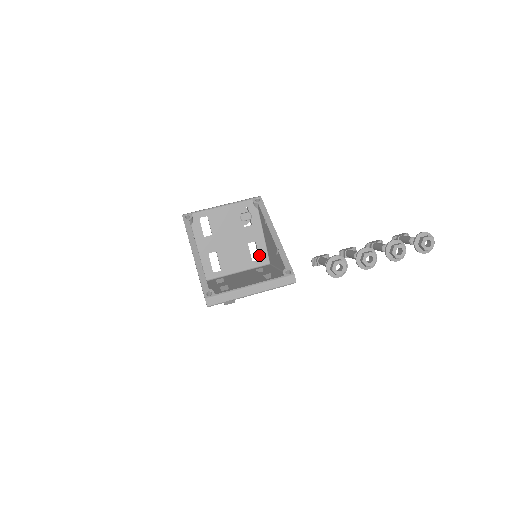
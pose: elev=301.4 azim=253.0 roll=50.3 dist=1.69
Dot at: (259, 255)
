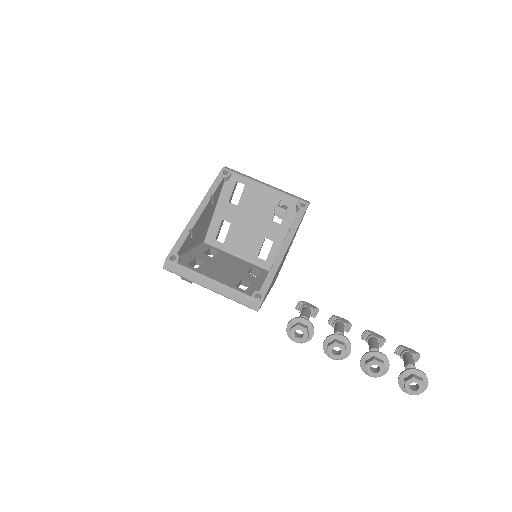
Dot at: (268, 256)
